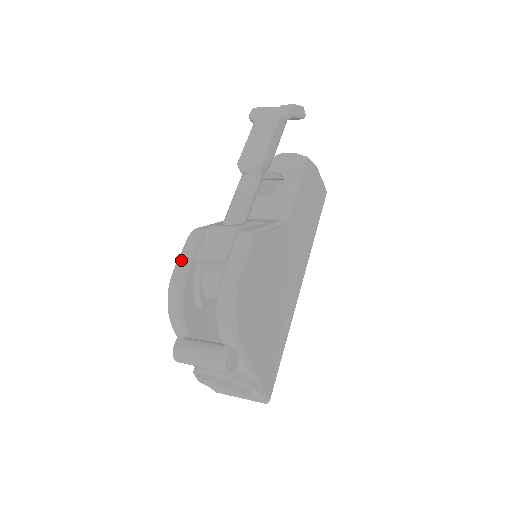
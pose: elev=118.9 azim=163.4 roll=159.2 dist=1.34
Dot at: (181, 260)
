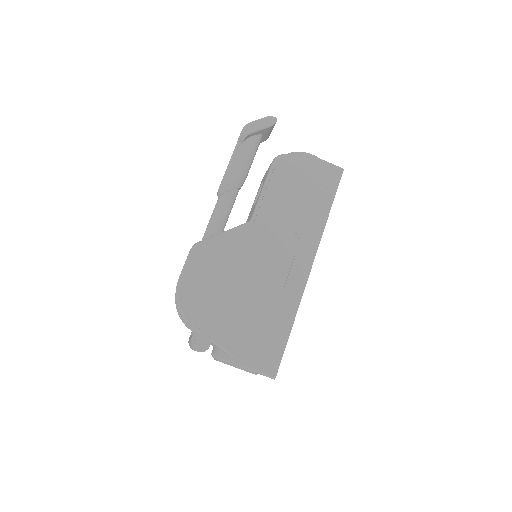
Dot at: occluded
